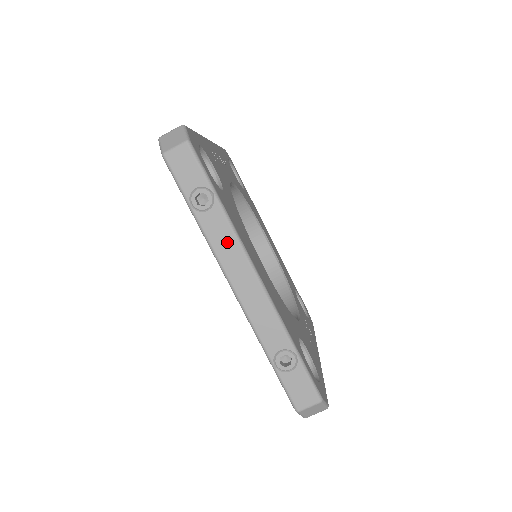
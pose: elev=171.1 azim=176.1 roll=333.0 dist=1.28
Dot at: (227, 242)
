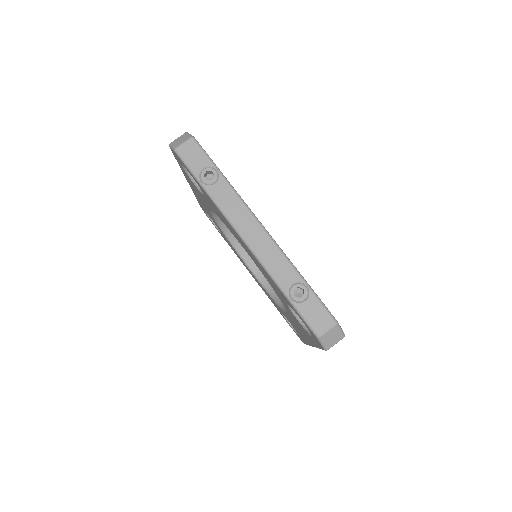
Dot at: (234, 204)
